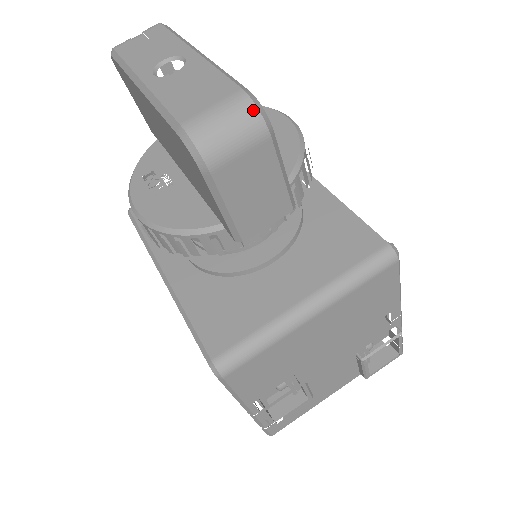
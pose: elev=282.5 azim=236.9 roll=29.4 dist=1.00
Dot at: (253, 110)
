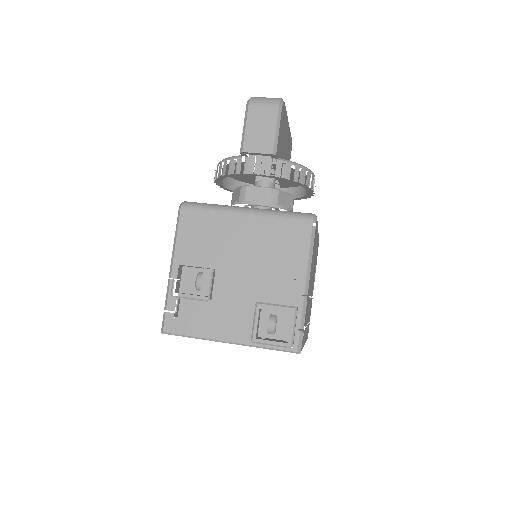
Dot at: (279, 99)
